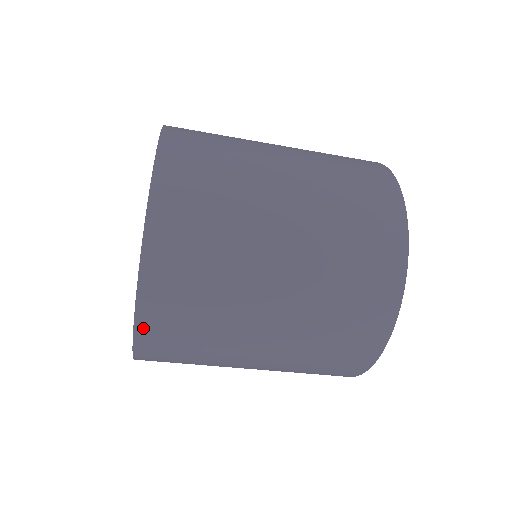
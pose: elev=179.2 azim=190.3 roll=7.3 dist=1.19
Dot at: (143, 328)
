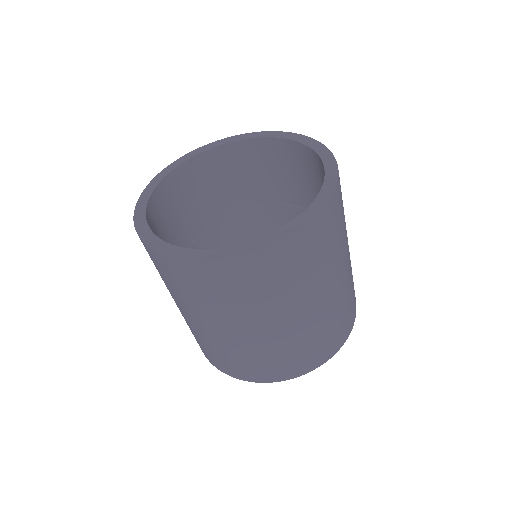
Dot at: (268, 252)
